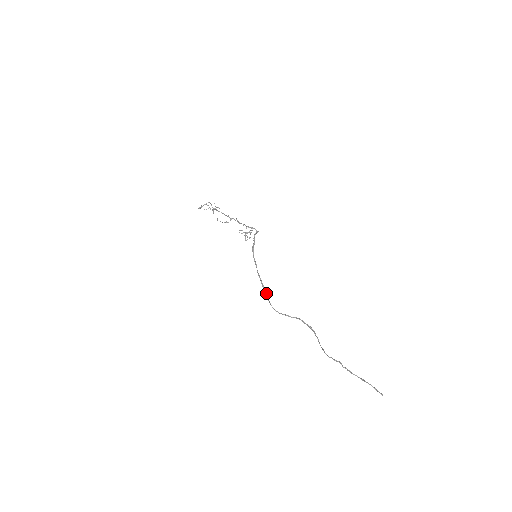
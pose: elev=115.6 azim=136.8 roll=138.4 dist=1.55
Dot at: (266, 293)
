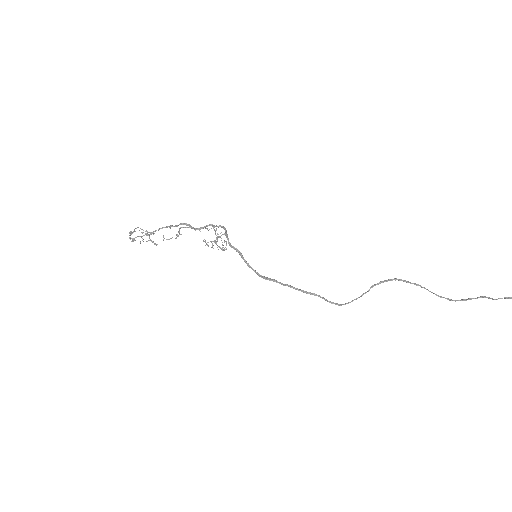
Dot at: occluded
